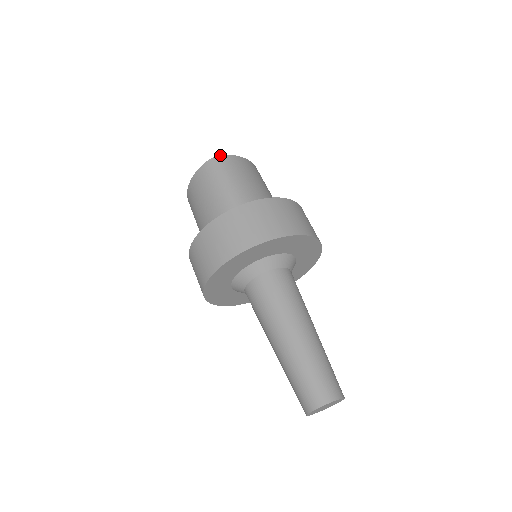
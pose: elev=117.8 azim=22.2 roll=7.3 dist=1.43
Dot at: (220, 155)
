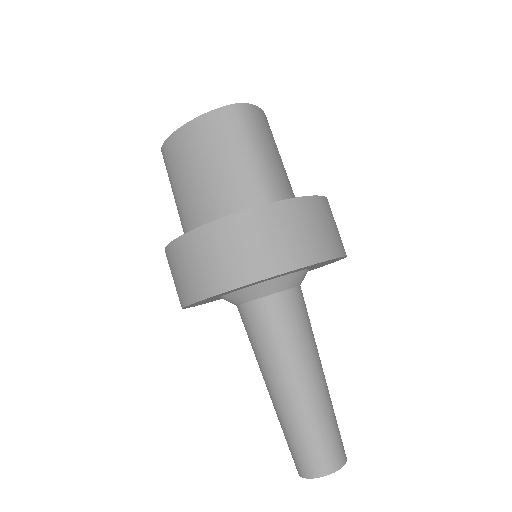
Dot at: occluded
